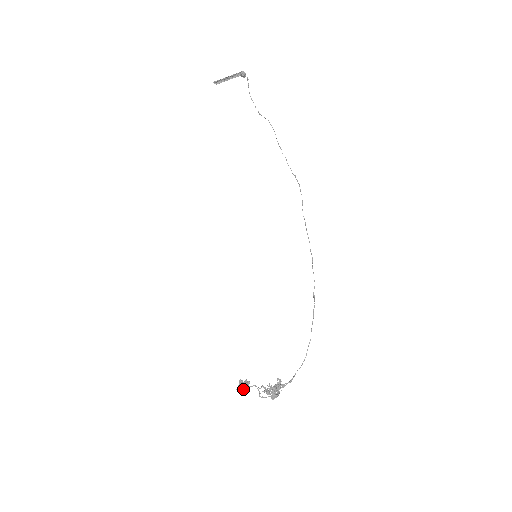
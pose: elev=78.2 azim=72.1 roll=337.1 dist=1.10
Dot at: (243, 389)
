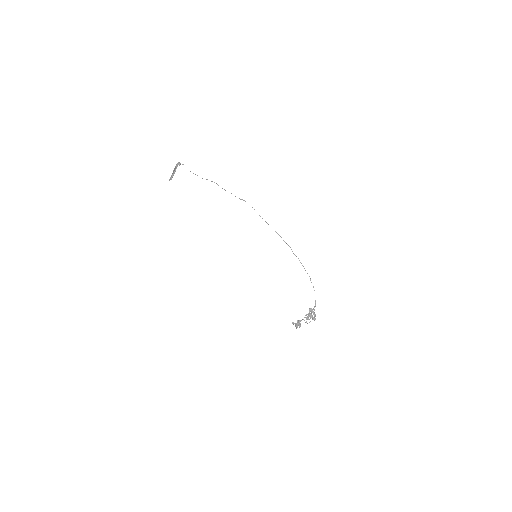
Dot at: occluded
